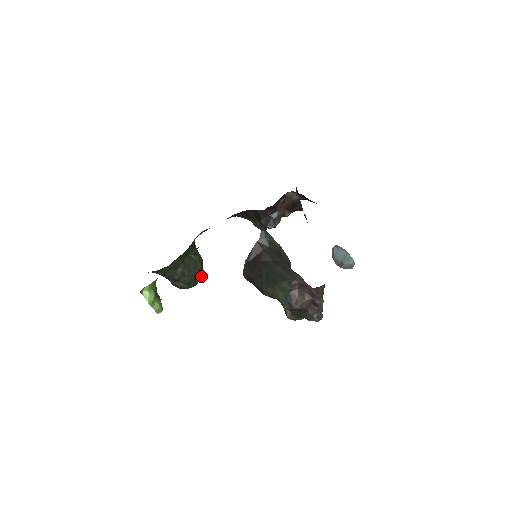
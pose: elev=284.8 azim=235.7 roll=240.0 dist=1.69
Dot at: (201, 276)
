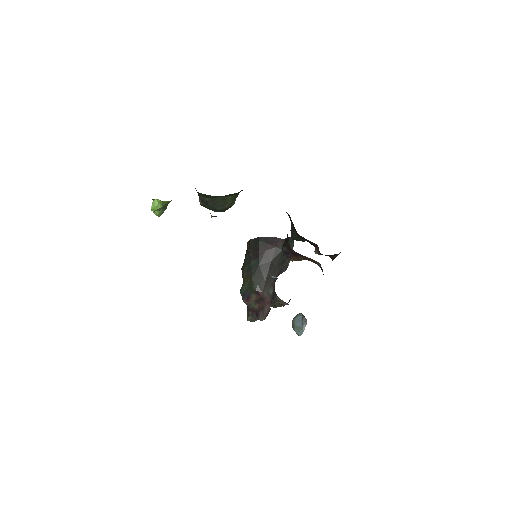
Dot at: (222, 211)
